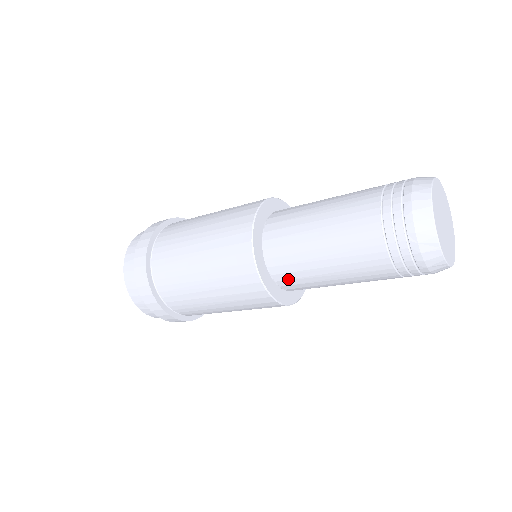
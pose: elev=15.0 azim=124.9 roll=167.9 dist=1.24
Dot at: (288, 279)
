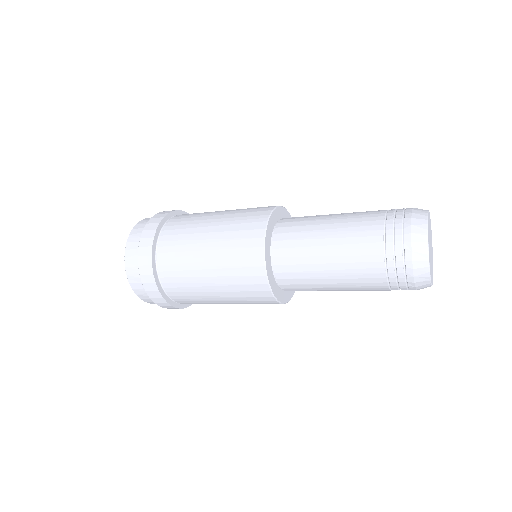
Dot at: (287, 271)
